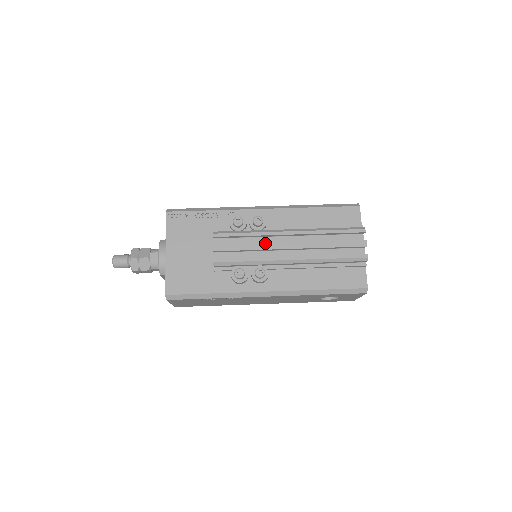
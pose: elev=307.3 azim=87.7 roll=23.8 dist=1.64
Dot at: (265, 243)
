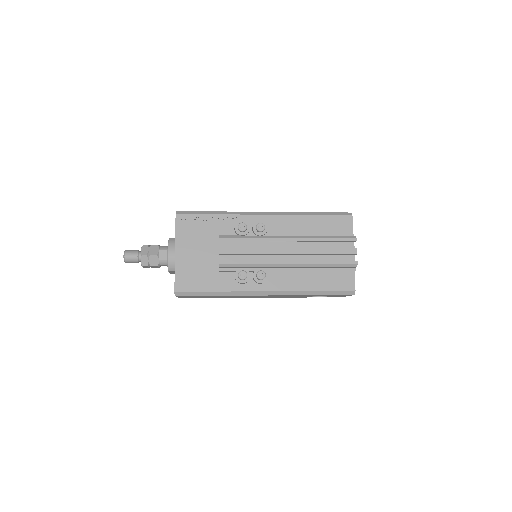
Dot at: (266, 248)
